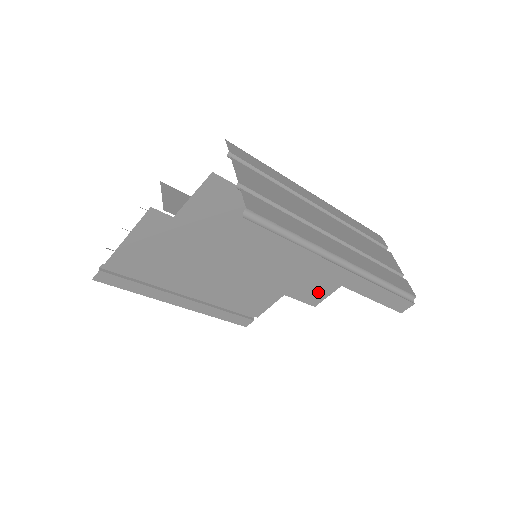
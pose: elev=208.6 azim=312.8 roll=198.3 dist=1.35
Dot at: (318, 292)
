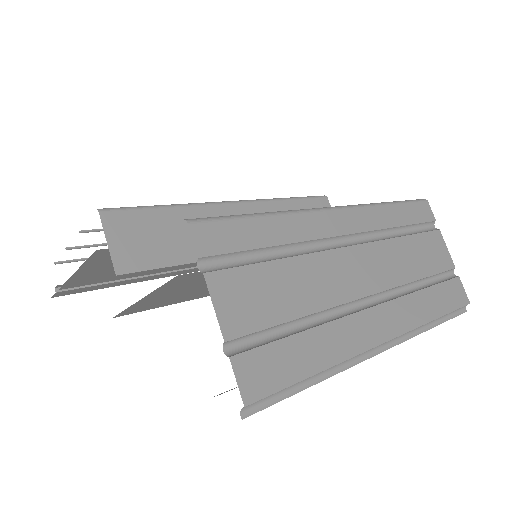
Dot at: occluded
